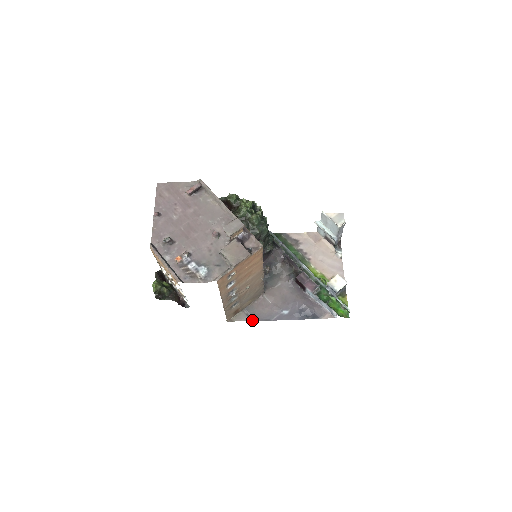
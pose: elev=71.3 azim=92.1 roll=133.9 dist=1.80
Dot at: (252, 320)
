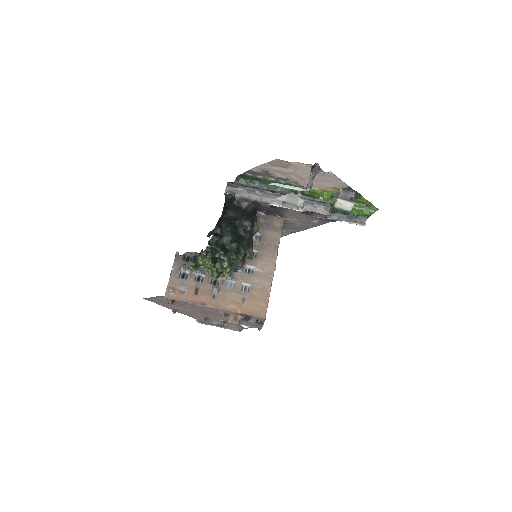
Dot at: (294, 232)
